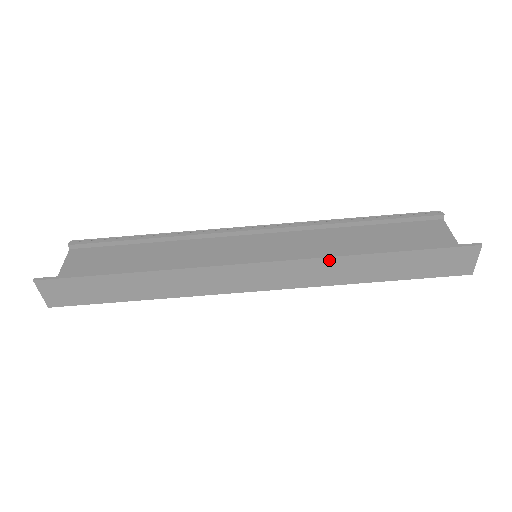
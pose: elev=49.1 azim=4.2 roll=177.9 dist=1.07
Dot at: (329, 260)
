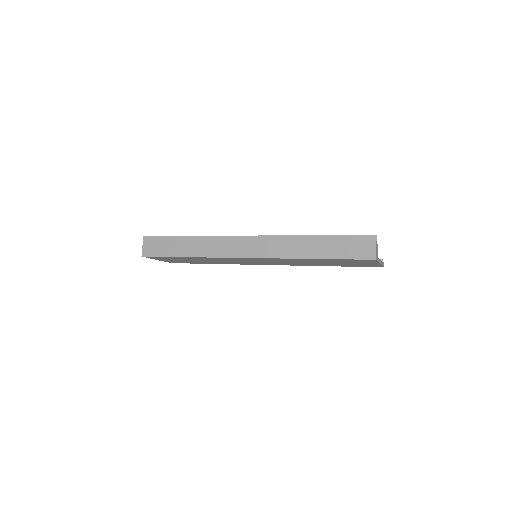
Dot at: (286, 238)
